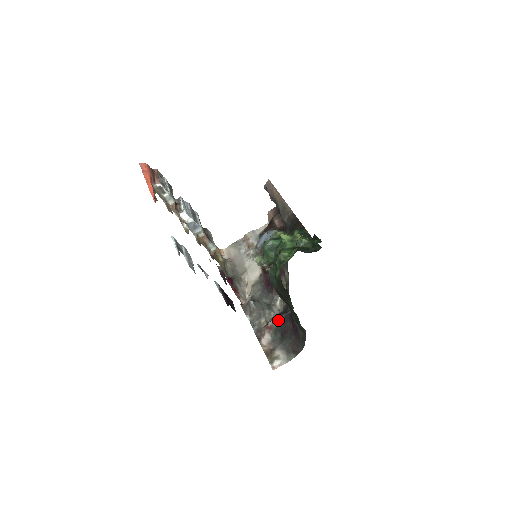
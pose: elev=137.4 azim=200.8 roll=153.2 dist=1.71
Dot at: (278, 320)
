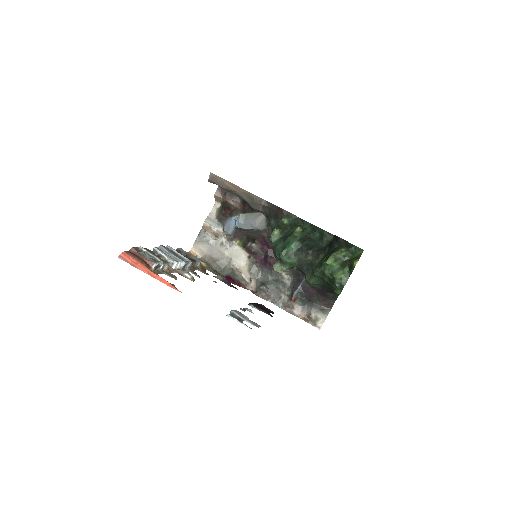
Dot at: (299, 291)
